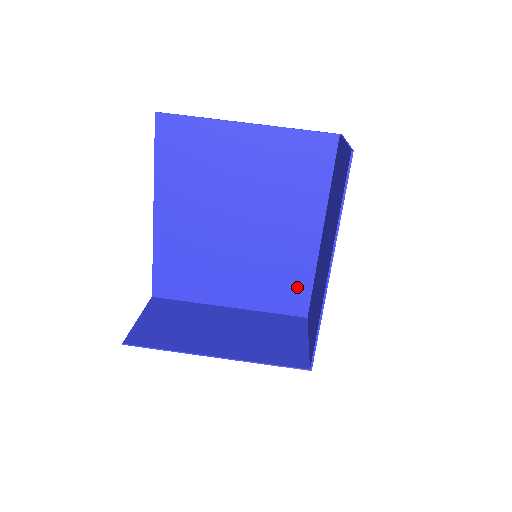
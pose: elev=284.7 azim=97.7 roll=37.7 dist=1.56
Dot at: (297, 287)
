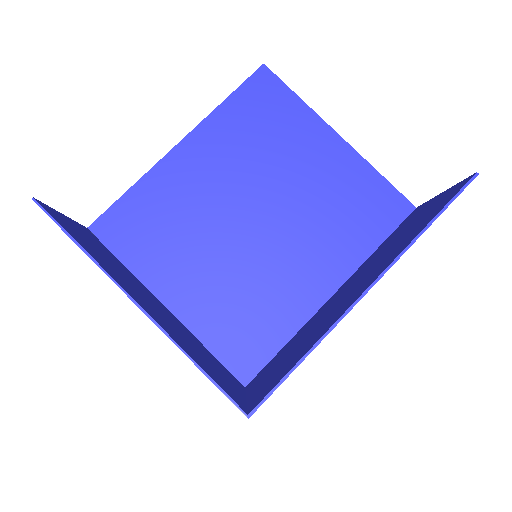
Dot at: (262, 338)
